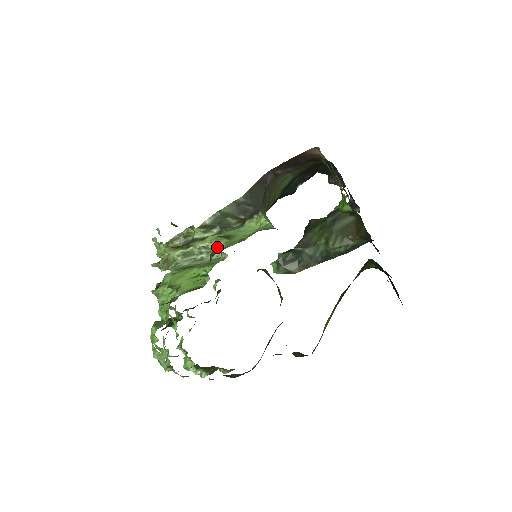
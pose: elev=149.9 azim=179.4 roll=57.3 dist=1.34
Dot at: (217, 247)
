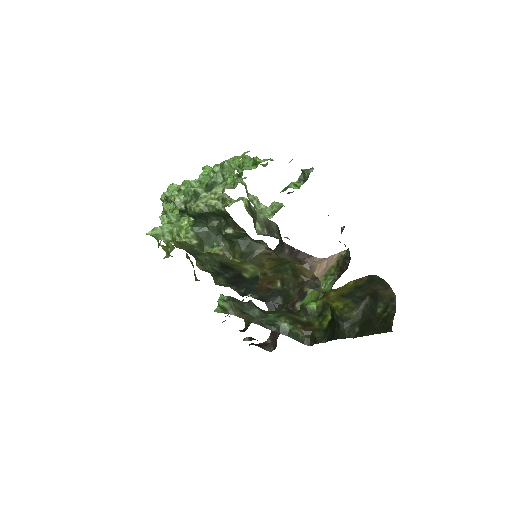
Dot at: (269, 208)
